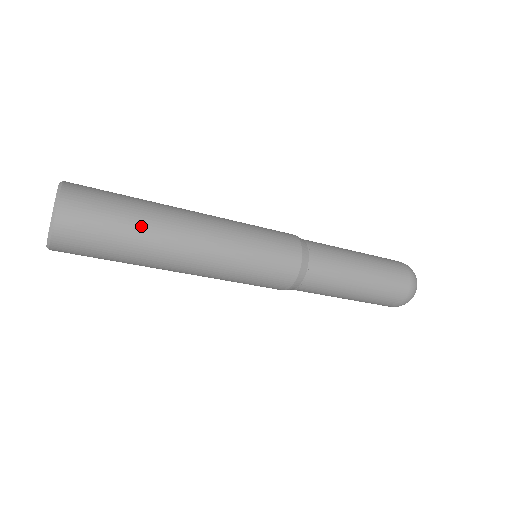
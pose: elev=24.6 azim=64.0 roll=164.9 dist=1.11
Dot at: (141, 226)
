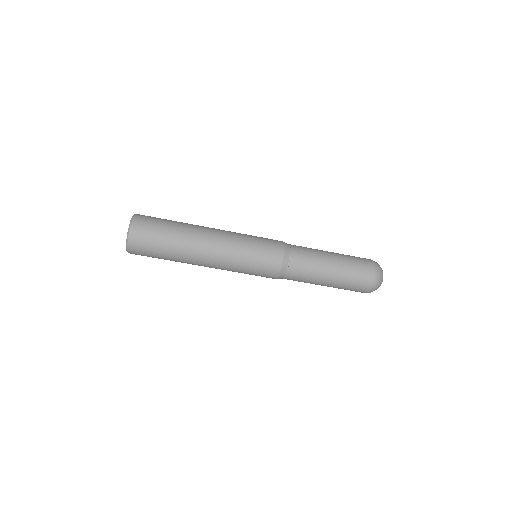
Dot at: (180, 223)
